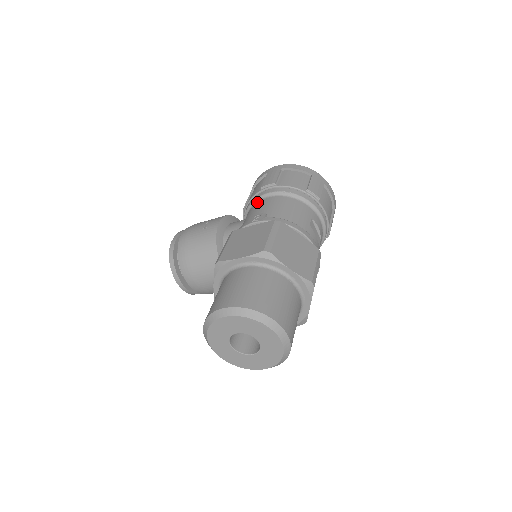
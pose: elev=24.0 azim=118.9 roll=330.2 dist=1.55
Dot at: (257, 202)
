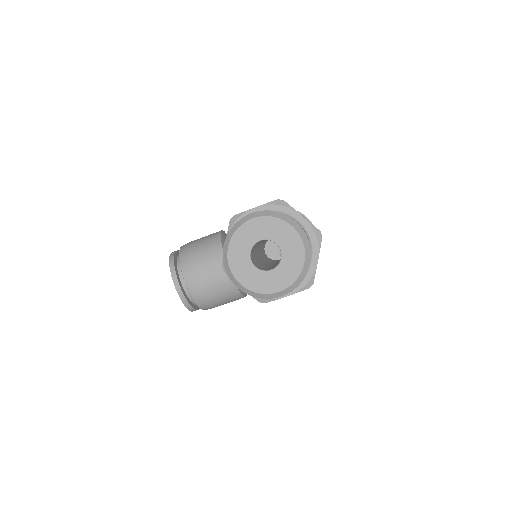
Dot at: occluded
